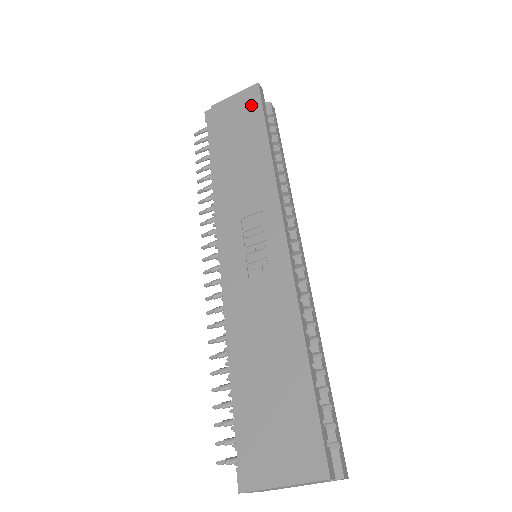
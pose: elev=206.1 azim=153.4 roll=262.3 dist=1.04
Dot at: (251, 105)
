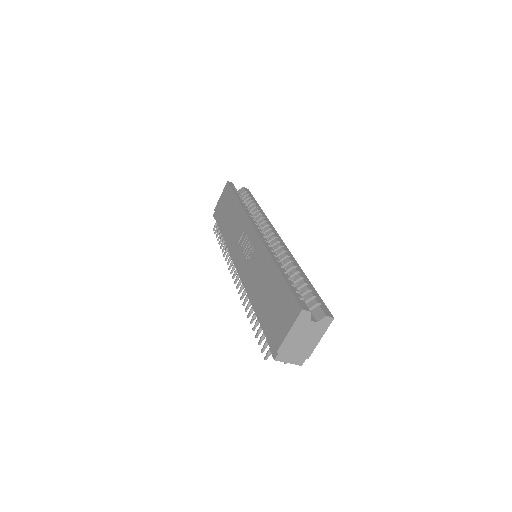
Dot at: (228, 193)
